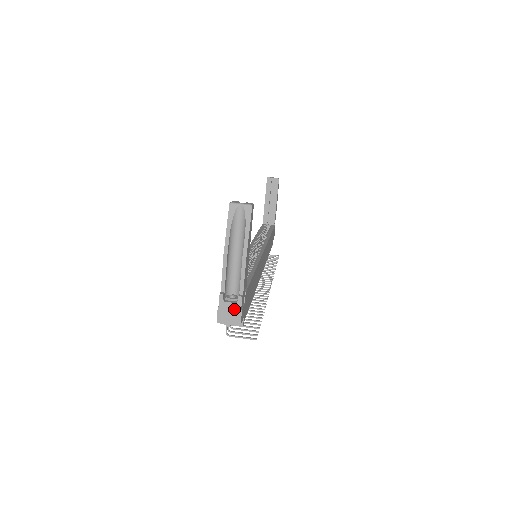
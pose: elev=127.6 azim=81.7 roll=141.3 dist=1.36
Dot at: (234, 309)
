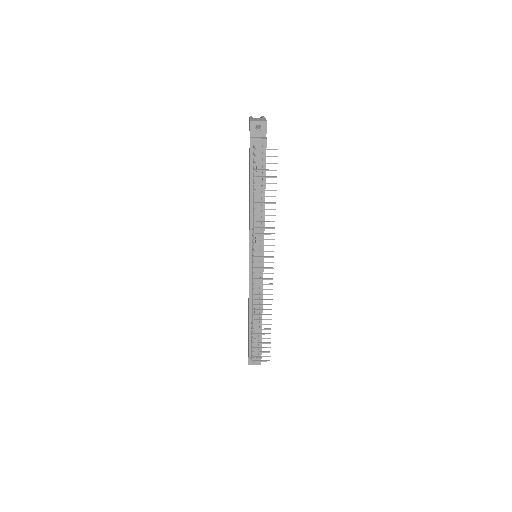
Dot at: (261, 119)
